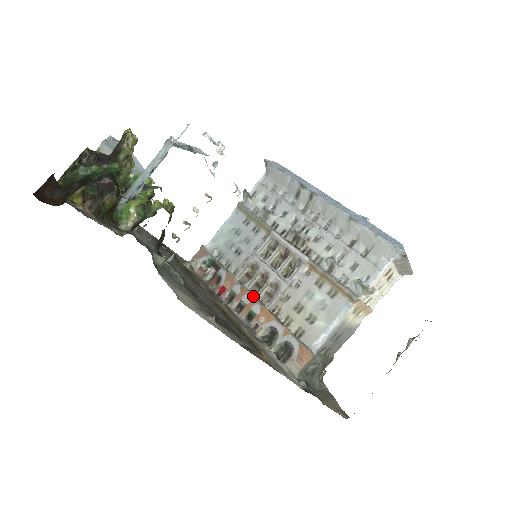
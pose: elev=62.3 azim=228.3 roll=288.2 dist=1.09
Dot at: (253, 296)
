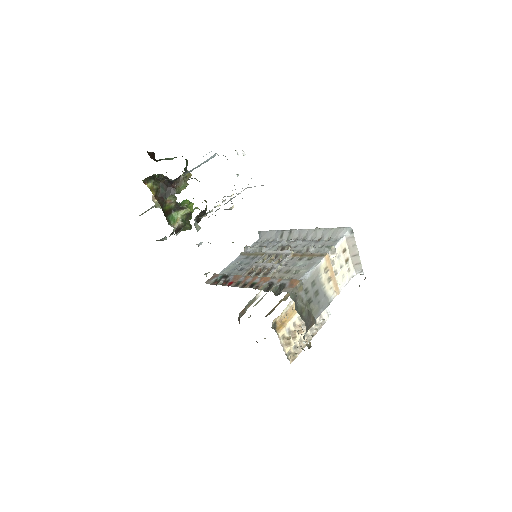
Dot at: (254, 276)
